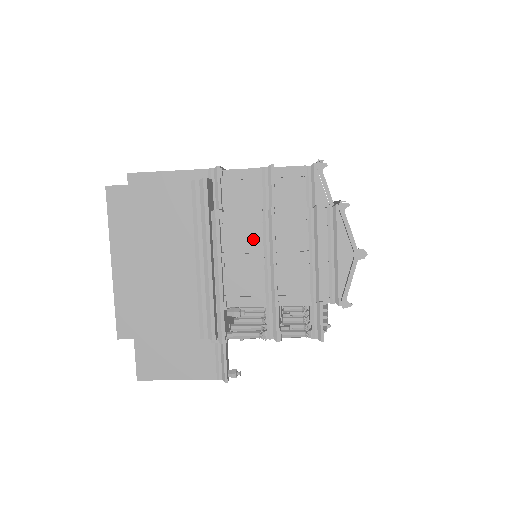
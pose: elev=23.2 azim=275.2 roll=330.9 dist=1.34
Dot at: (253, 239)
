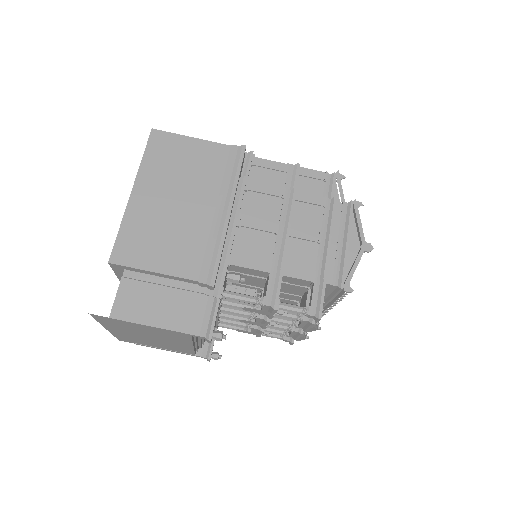
Dot at: (271, 211)
